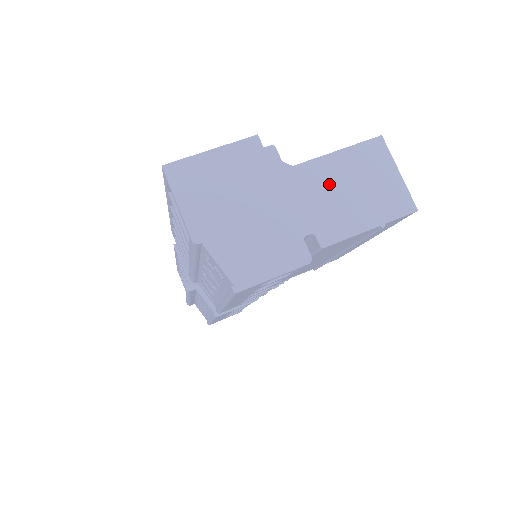
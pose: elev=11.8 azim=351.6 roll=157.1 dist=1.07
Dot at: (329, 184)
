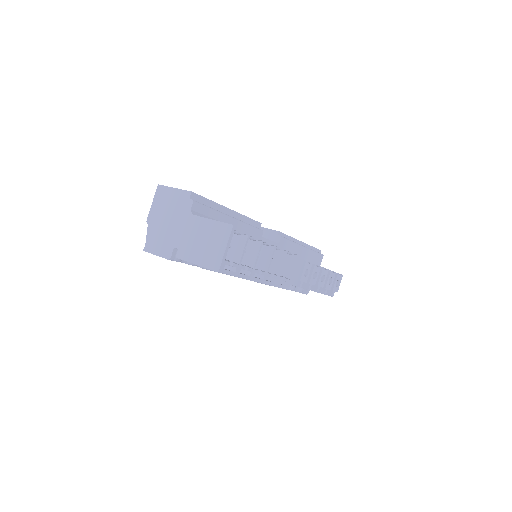
Dot at: (198, 232)
